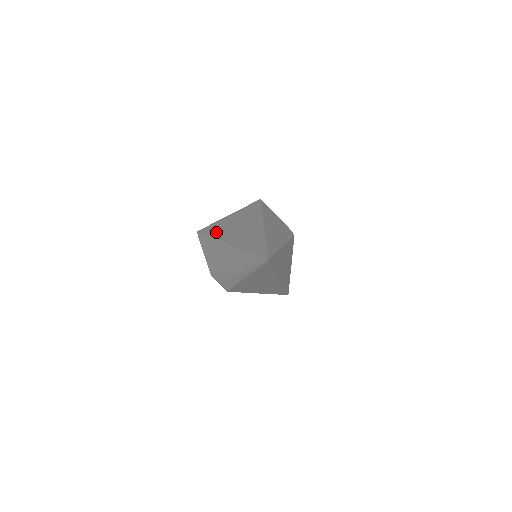
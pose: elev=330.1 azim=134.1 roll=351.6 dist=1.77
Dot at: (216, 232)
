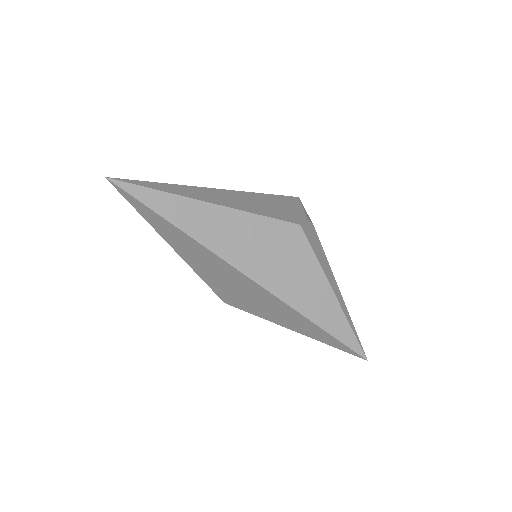
Dot at: occluded
